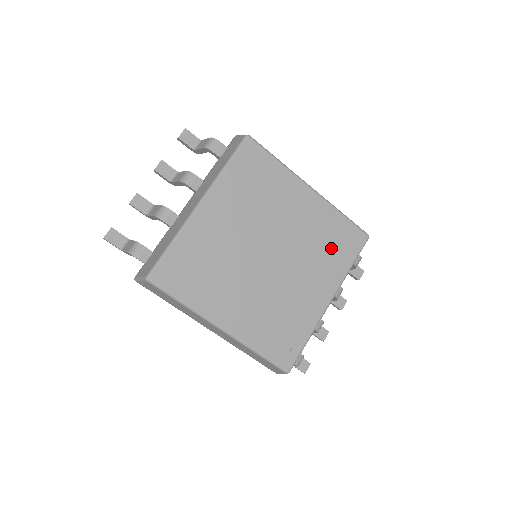
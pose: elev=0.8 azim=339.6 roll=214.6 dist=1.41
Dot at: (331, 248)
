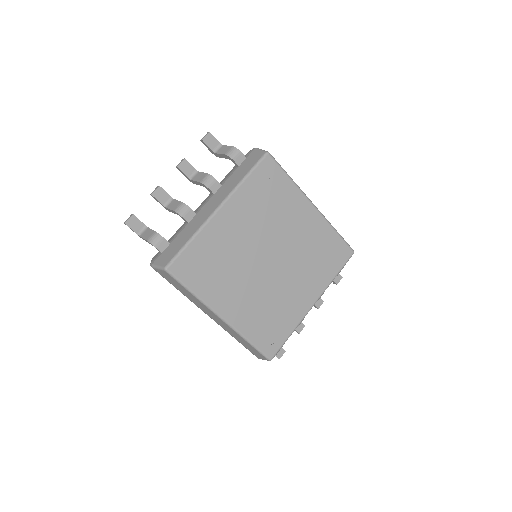
Dot at: (322, 259)
